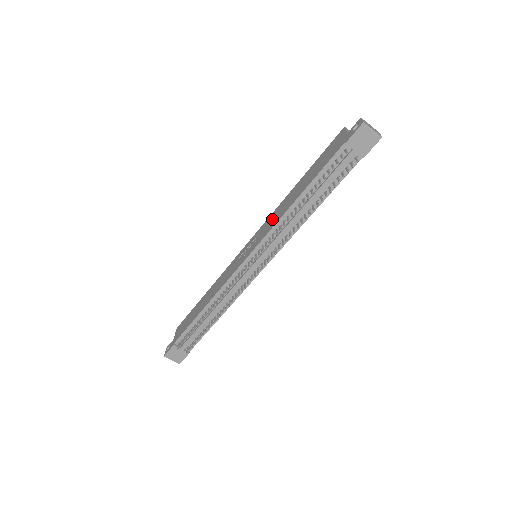
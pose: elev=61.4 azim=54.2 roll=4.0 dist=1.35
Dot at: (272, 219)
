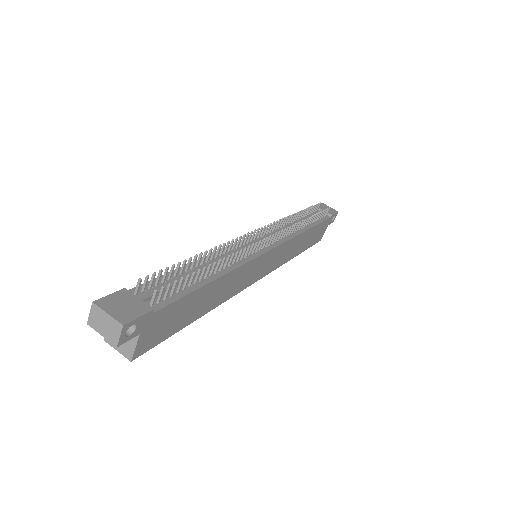
Dot at: occluded
